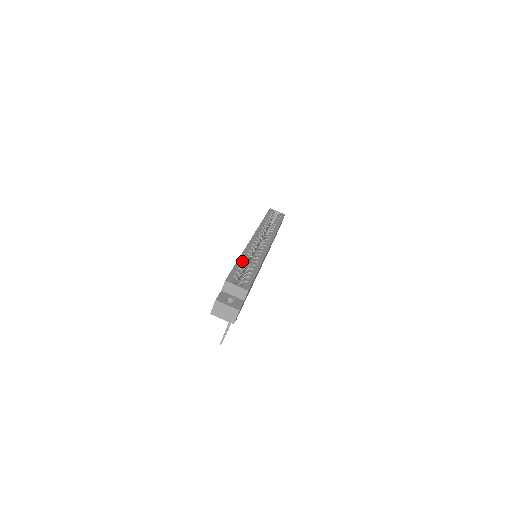
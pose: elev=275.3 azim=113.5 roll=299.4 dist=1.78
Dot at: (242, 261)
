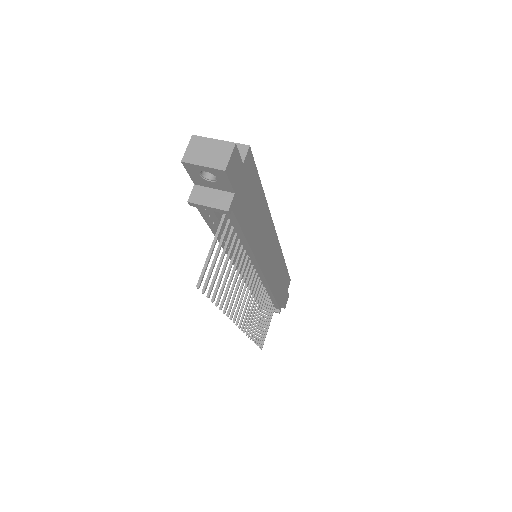
Dot at: occluded
